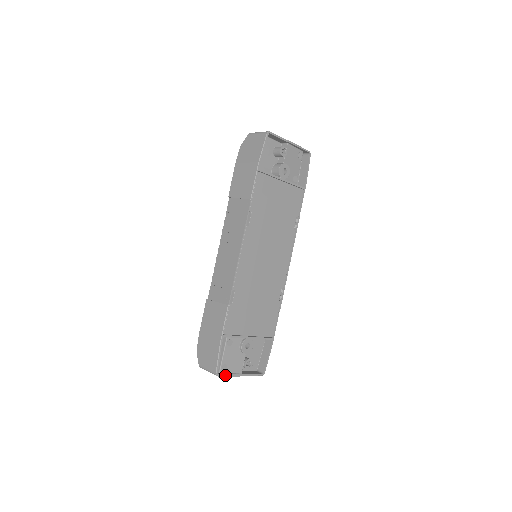
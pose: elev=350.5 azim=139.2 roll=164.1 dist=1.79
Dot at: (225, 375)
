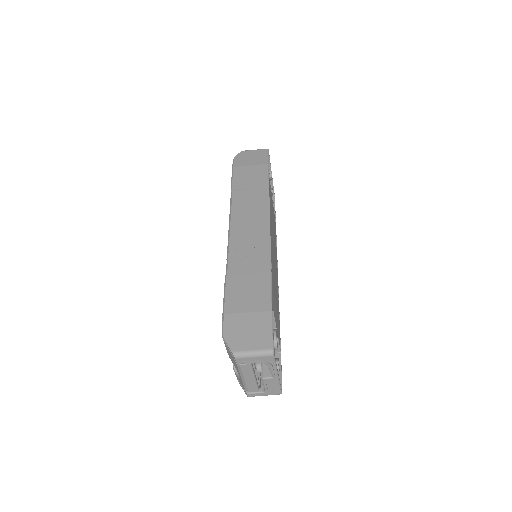
Dot at: (275, 360)
